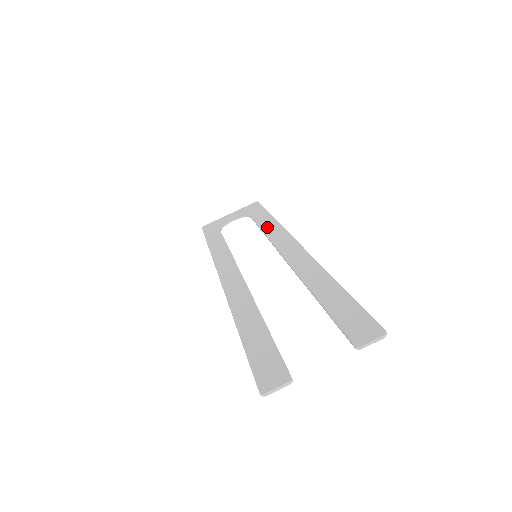
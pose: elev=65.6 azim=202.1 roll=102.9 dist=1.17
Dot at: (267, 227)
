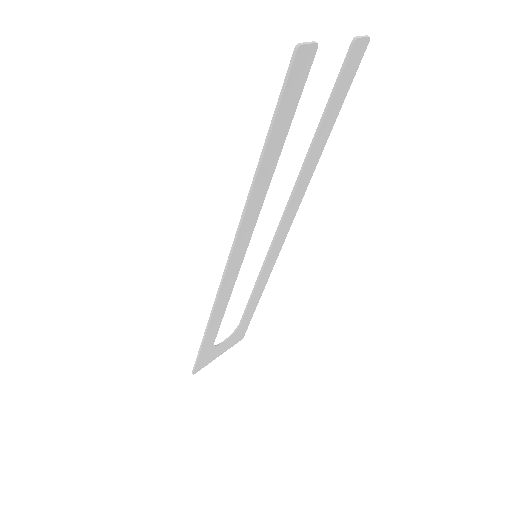
Dot at: (258, 283)
